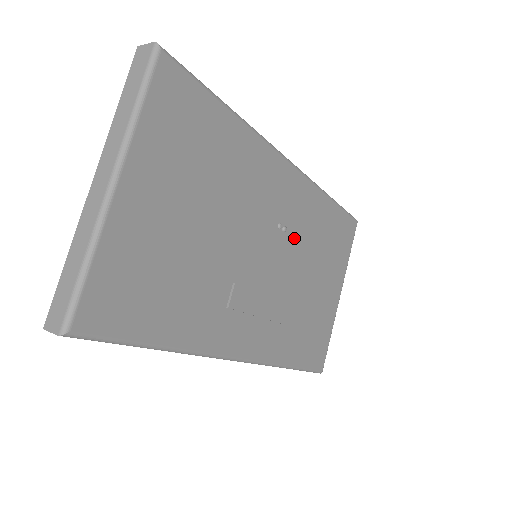
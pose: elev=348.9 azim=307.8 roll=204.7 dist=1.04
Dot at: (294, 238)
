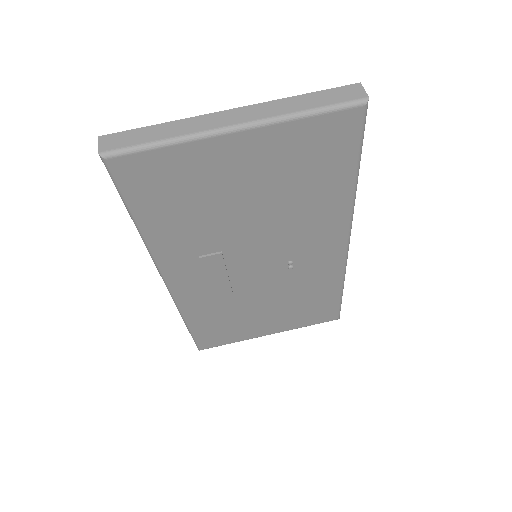
Dot at: (289, 278)
